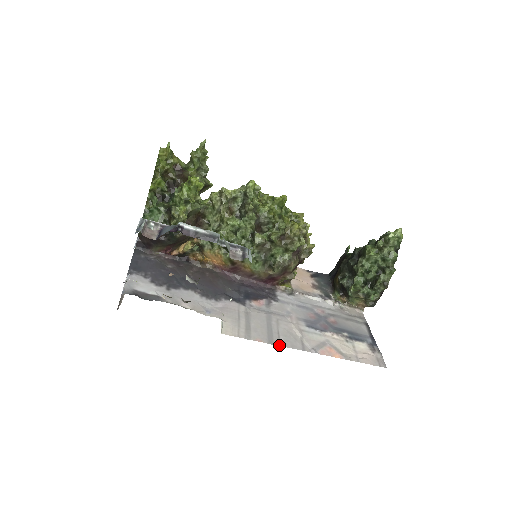
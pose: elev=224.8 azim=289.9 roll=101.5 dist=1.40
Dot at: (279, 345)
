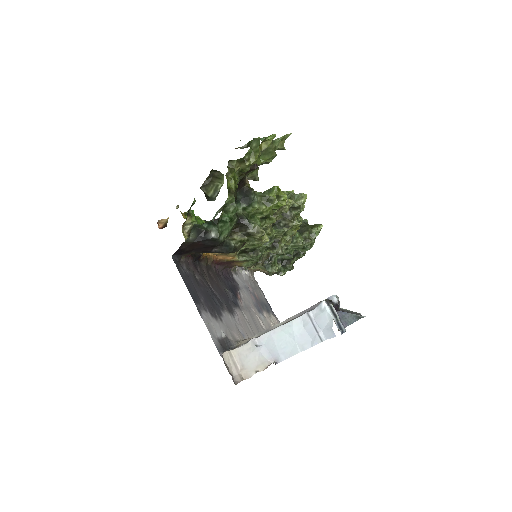
Dot at: occluded
